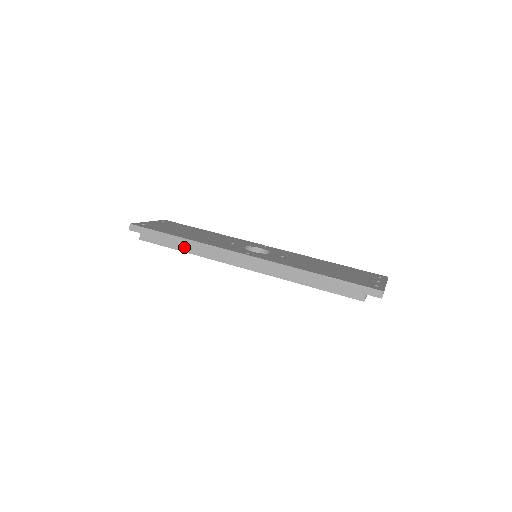
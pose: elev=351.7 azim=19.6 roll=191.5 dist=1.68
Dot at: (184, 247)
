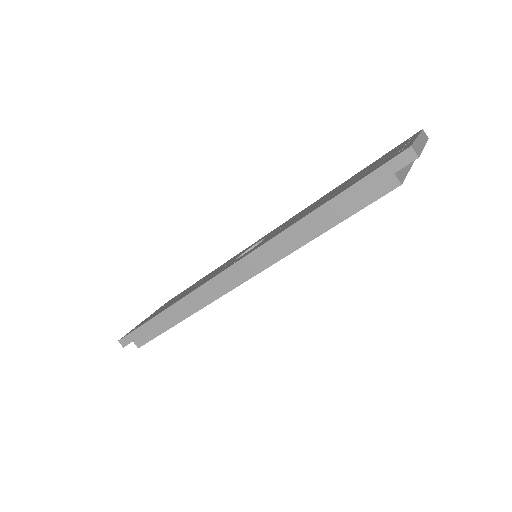
Dot at: (175, 317)
